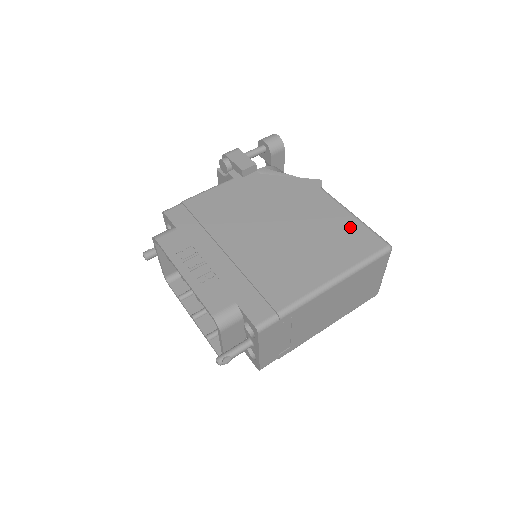
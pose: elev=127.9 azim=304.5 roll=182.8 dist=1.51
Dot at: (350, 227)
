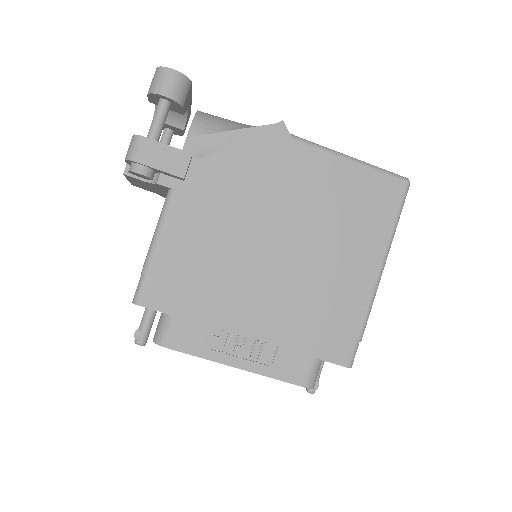
Dot at: (359, 182)
